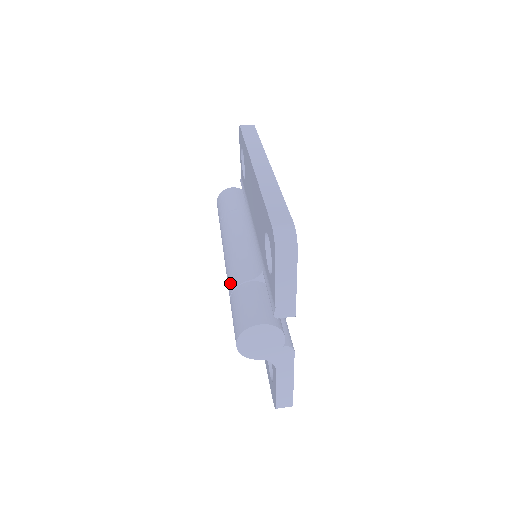
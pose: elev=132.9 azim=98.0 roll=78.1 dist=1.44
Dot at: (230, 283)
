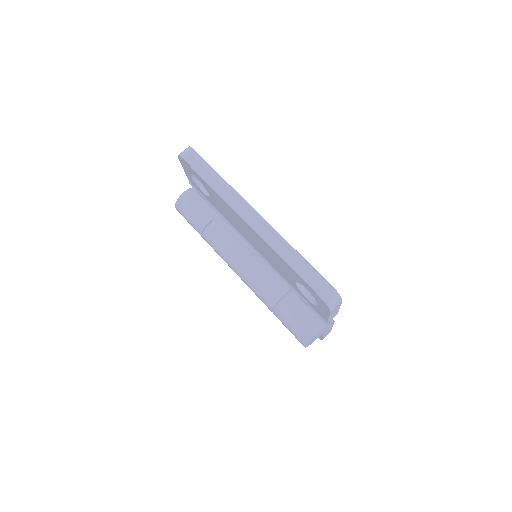
Dot at: (265, 301)
